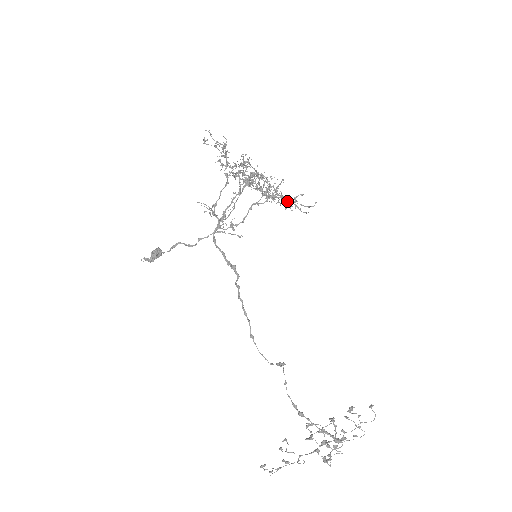
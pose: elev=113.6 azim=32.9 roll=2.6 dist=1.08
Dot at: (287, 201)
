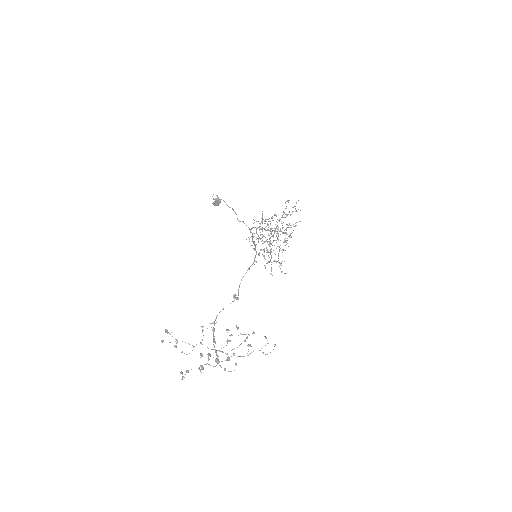
Dot at: occluded
